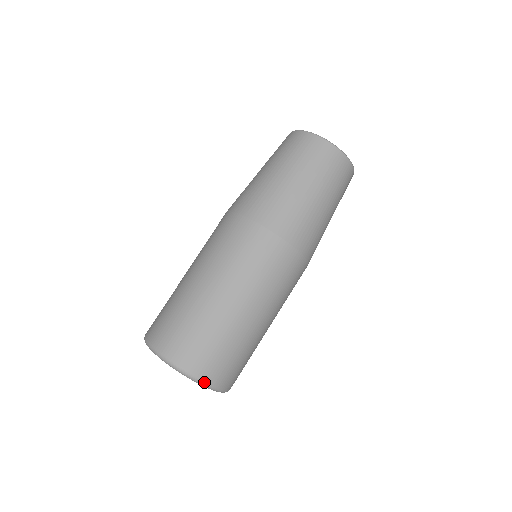
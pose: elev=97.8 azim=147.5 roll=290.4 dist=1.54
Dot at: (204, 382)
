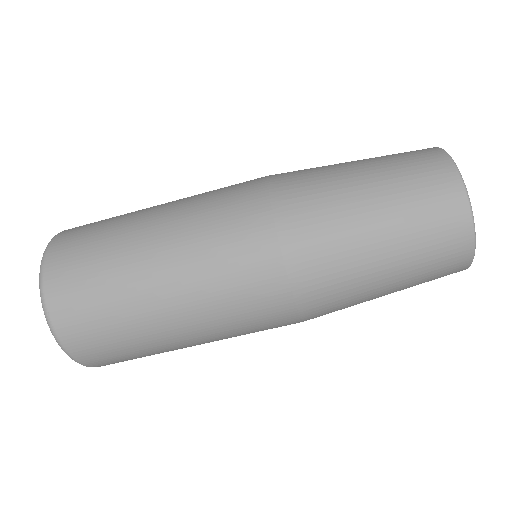
Dot at: occluded
